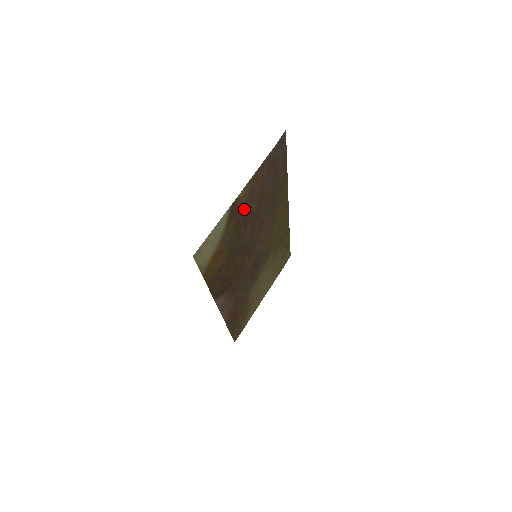
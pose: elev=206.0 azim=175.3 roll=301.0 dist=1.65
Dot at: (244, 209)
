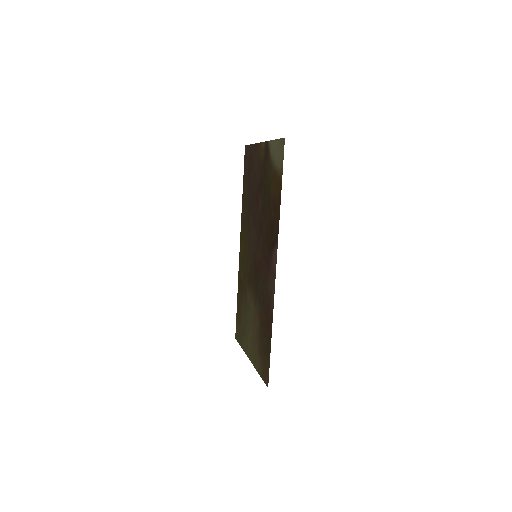
Dot at: (262, 167)
